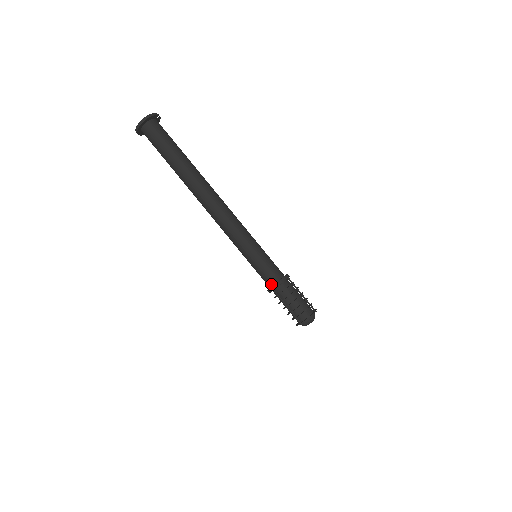
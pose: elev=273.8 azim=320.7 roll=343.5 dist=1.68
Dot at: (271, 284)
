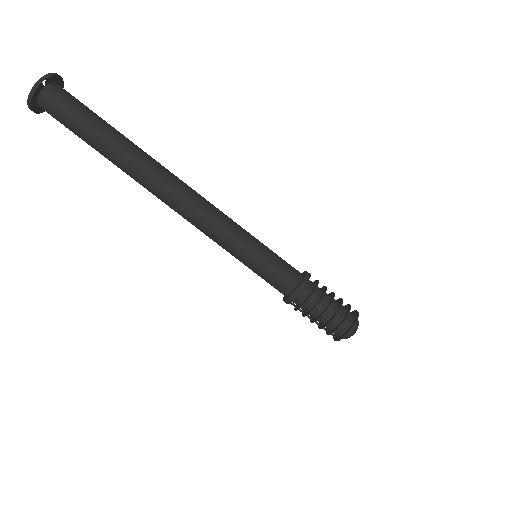
Dot at: (283, 294)
